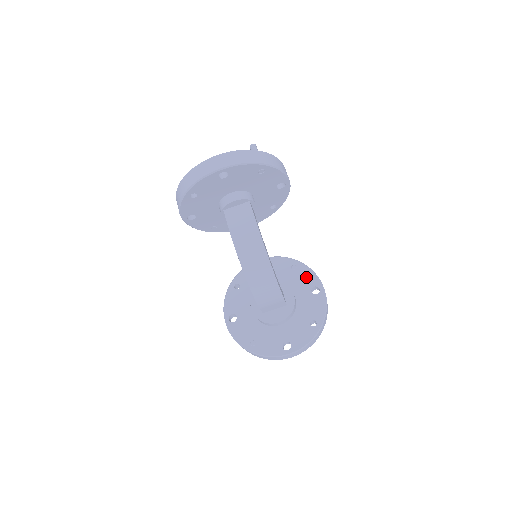
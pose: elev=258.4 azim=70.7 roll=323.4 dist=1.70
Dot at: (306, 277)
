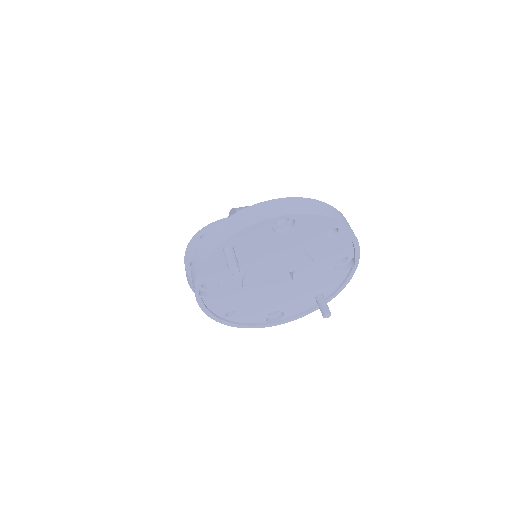
Dot at: occluded
